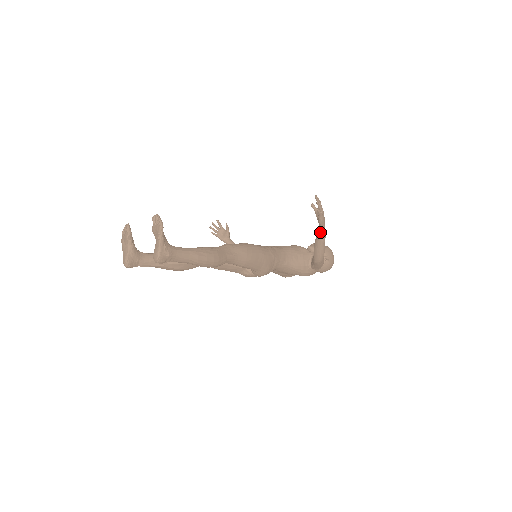
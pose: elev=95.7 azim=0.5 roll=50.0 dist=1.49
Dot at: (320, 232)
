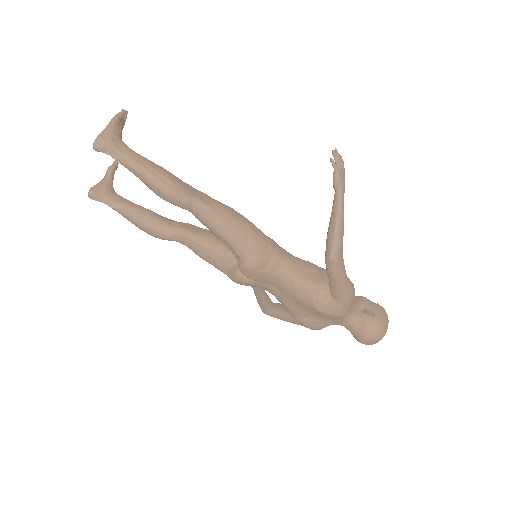
Dot at: (335, 203)
